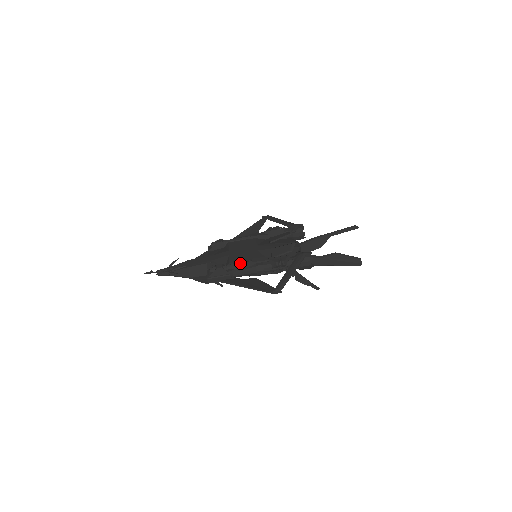
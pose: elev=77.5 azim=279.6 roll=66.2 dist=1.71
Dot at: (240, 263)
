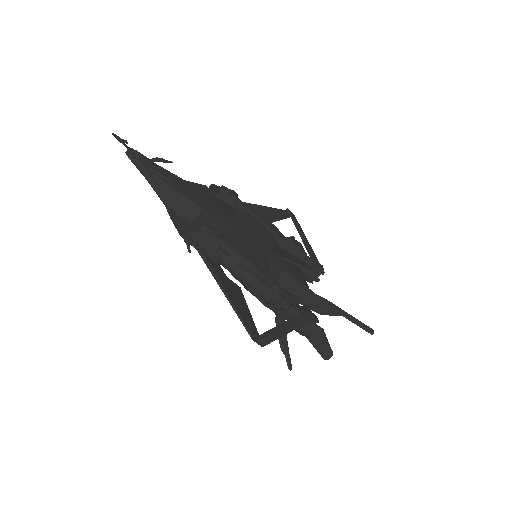
Dot at: (243, 255)
